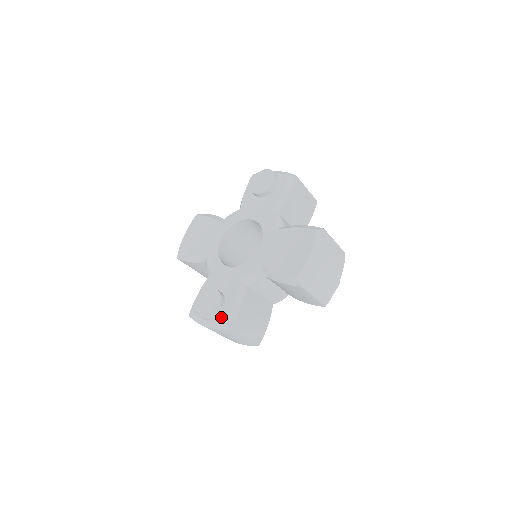
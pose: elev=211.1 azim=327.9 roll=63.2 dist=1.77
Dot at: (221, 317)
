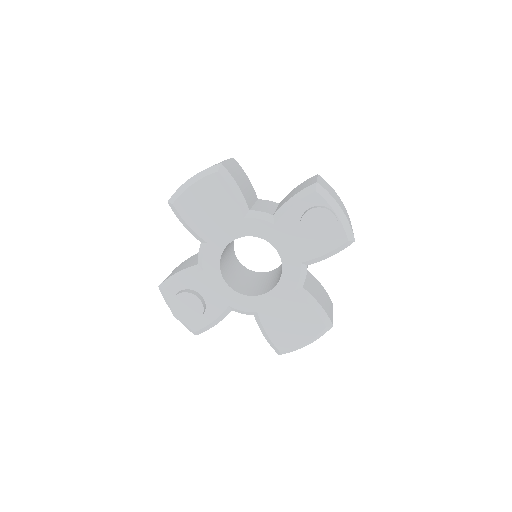
Dot at: (193, 325)
